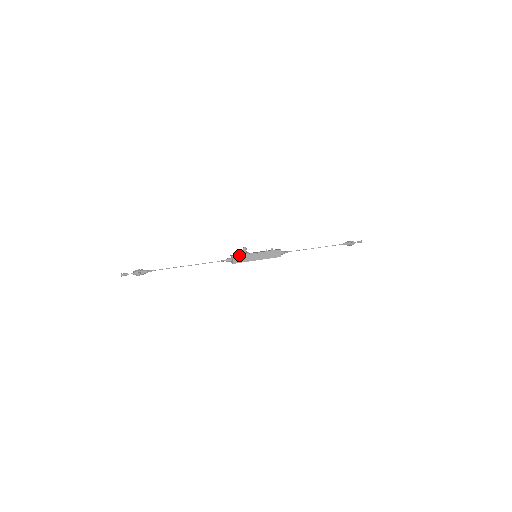
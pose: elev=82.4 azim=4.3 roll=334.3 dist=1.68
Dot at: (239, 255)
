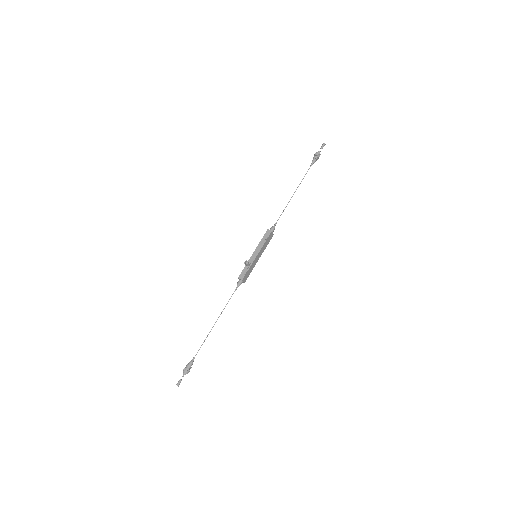
Dot at: (246, 273)
